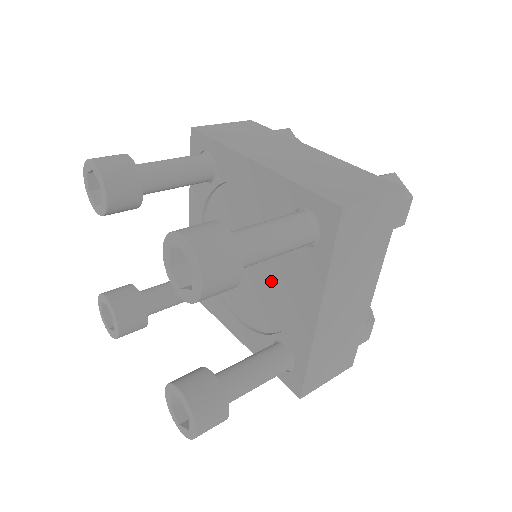
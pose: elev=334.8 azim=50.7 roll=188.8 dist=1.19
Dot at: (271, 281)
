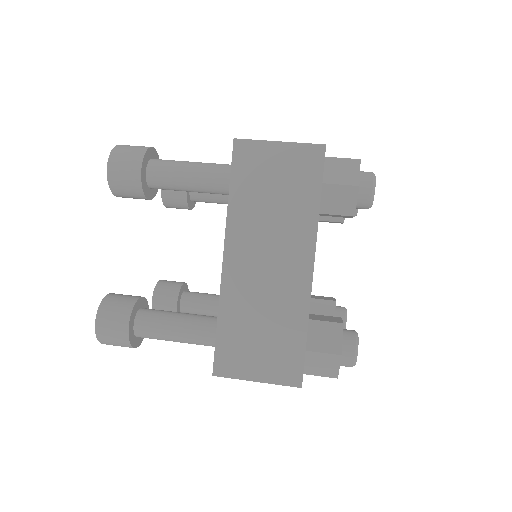
Dot at: occluded
